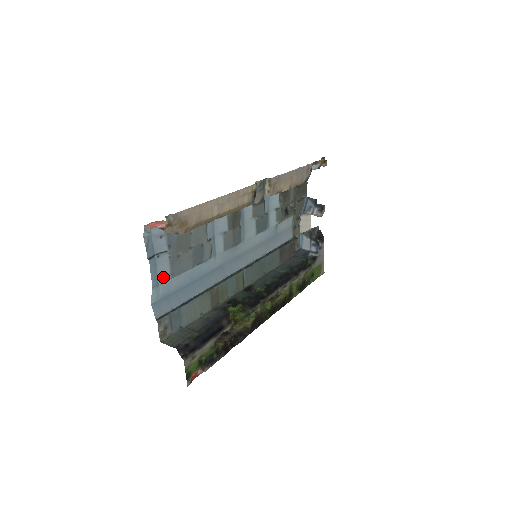
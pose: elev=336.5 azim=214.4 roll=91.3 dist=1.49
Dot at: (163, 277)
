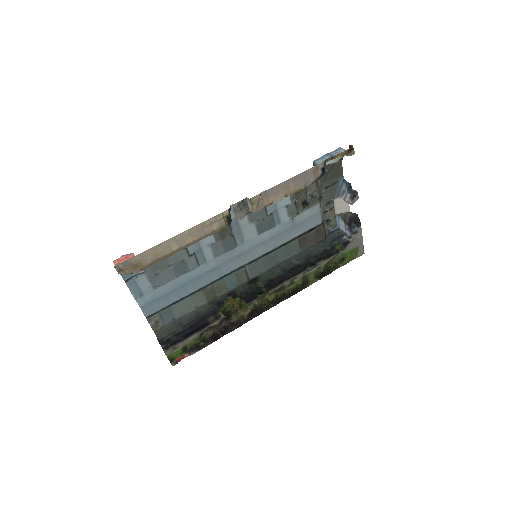
Dot at: (146, 289)
